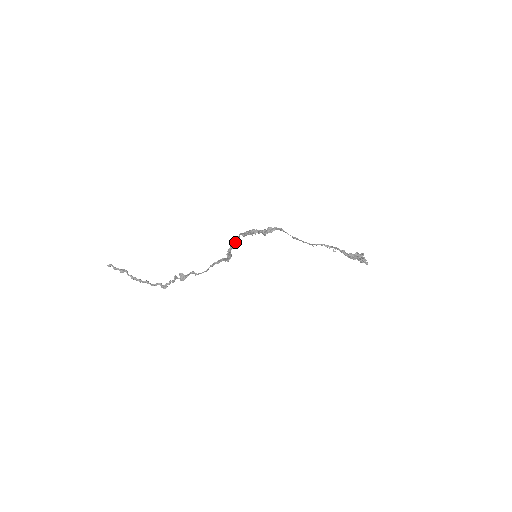
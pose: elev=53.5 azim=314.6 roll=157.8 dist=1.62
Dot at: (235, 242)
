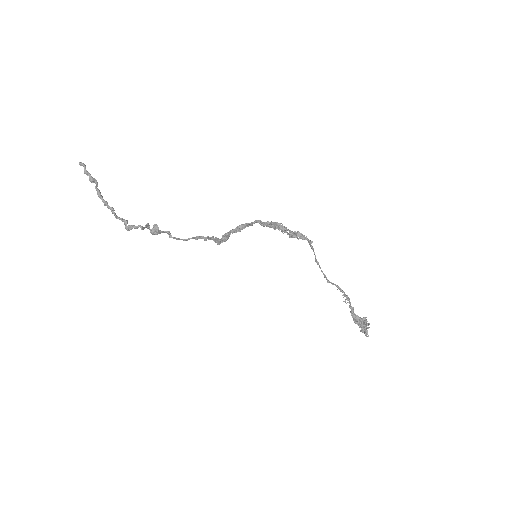
Dot at: (245, 226)
